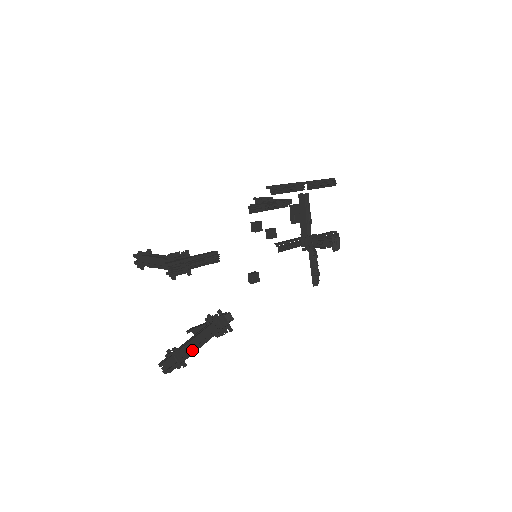
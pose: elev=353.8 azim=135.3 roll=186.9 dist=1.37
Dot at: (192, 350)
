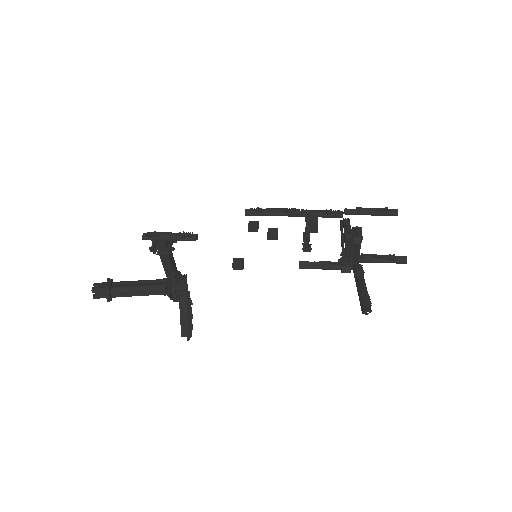
Dot at: (126, 285)
